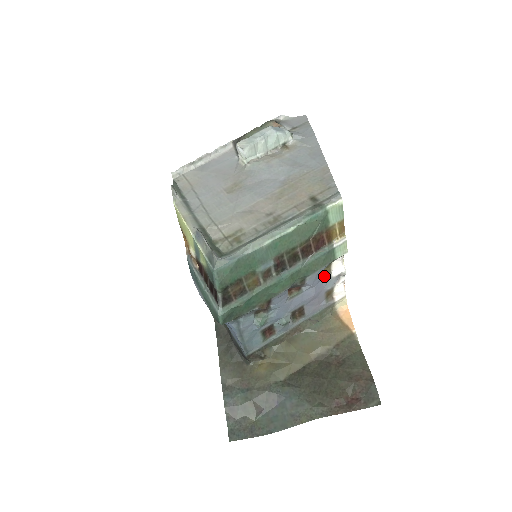
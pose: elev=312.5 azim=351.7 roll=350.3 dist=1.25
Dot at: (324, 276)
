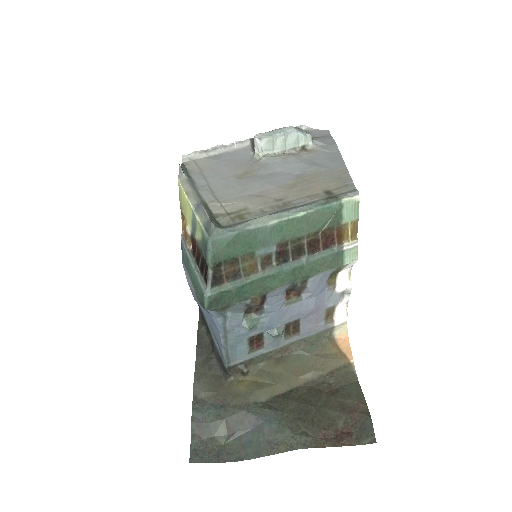
Dot at: (327, 288)
